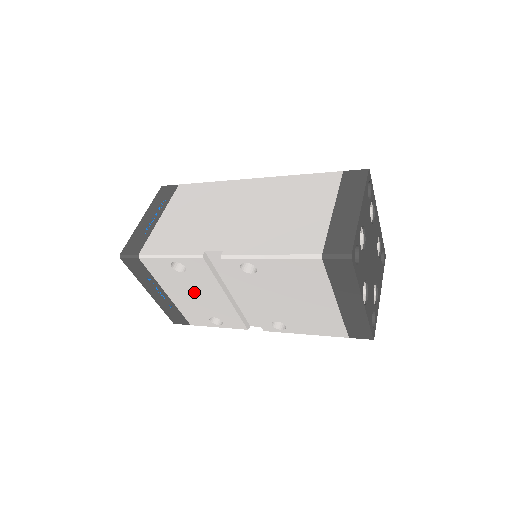
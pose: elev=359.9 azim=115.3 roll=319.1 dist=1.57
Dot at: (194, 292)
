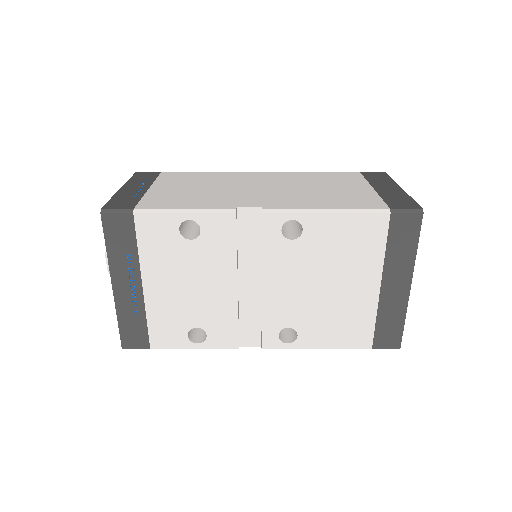
Dot at: (190, 278)
